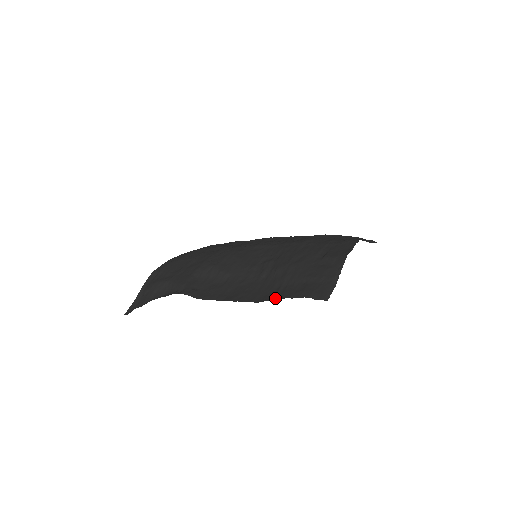
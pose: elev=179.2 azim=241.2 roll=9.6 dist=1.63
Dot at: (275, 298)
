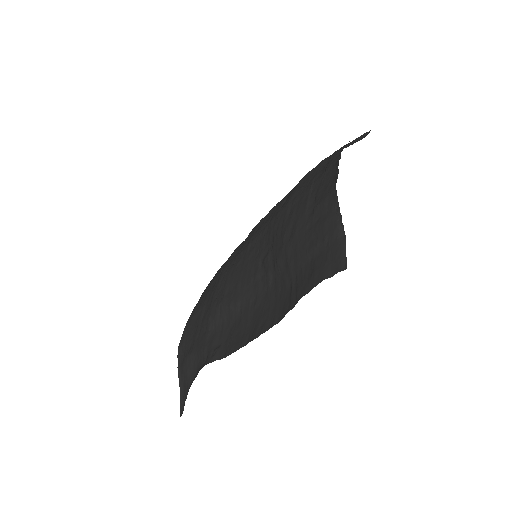
Dot at: (292, 304)
